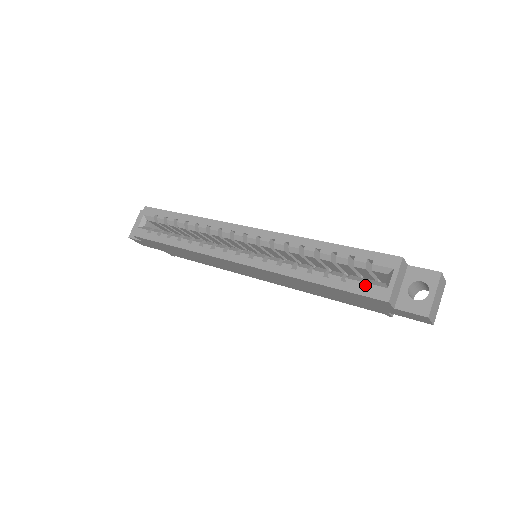
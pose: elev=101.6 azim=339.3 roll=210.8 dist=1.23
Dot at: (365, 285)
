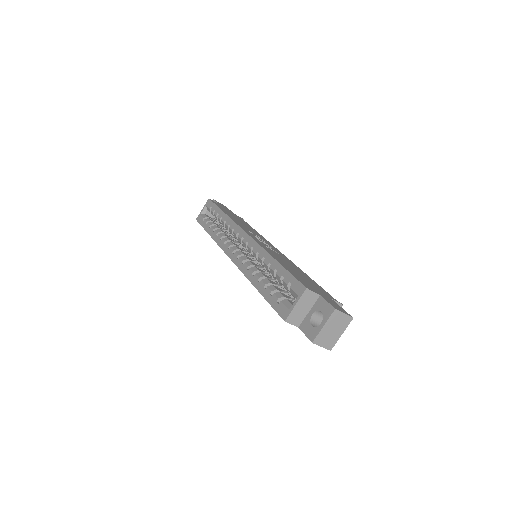
Dot at: (279, 303)
